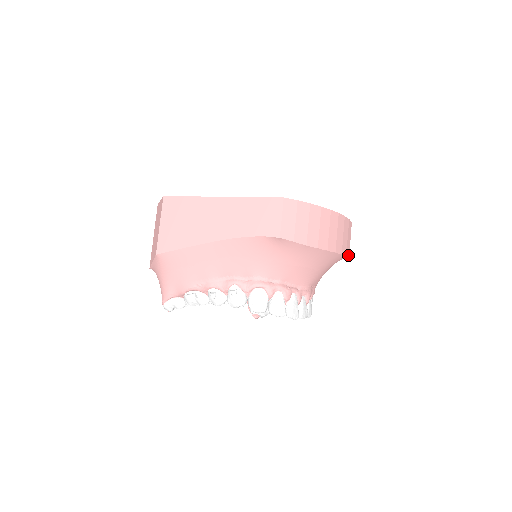
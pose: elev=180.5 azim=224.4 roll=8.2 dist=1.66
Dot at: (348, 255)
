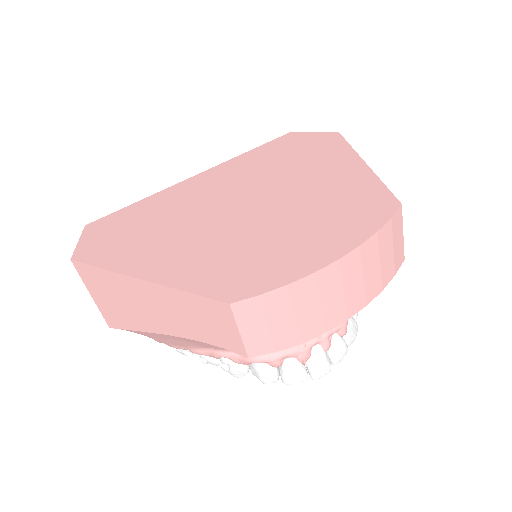
Dot at: (401, 261)
